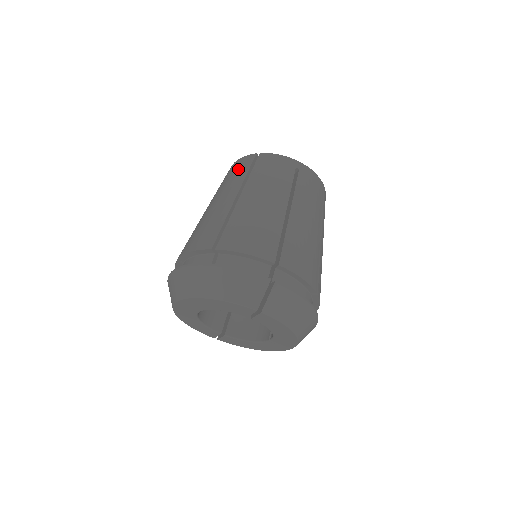
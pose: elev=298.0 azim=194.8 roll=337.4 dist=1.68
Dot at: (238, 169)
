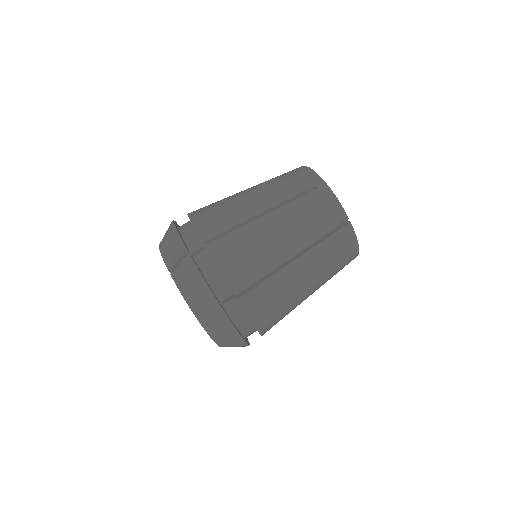
Dot at: occluded
